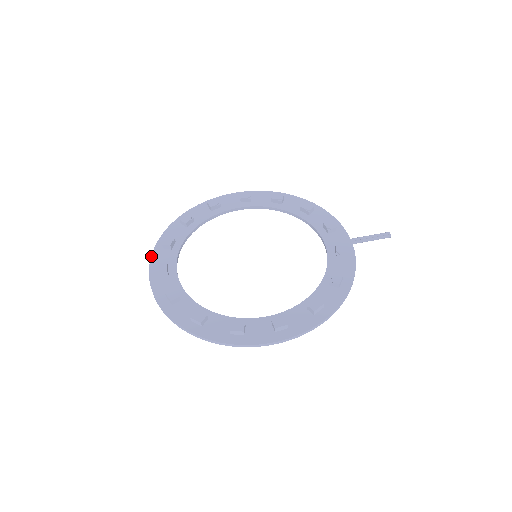
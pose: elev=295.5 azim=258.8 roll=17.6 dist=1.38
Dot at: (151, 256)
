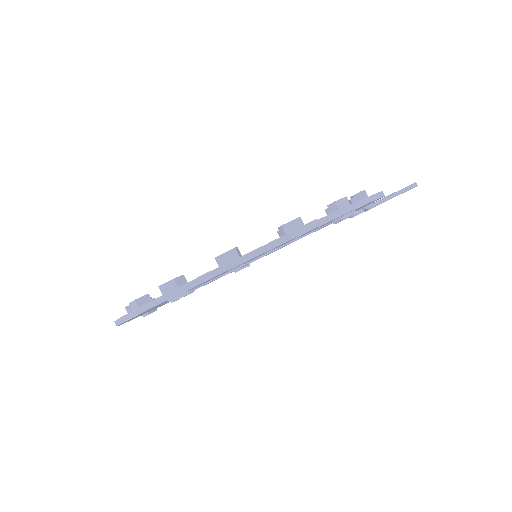
Dot at: occluded
